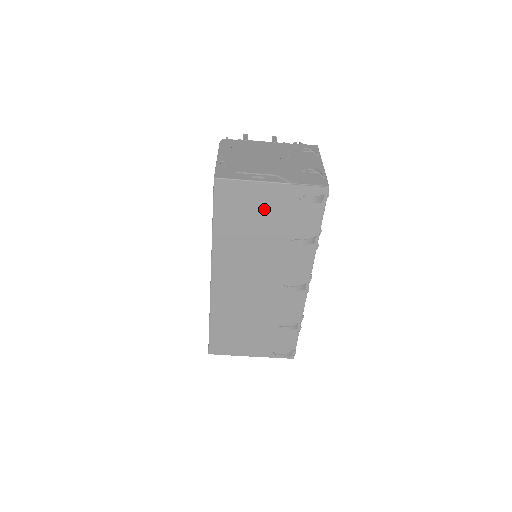
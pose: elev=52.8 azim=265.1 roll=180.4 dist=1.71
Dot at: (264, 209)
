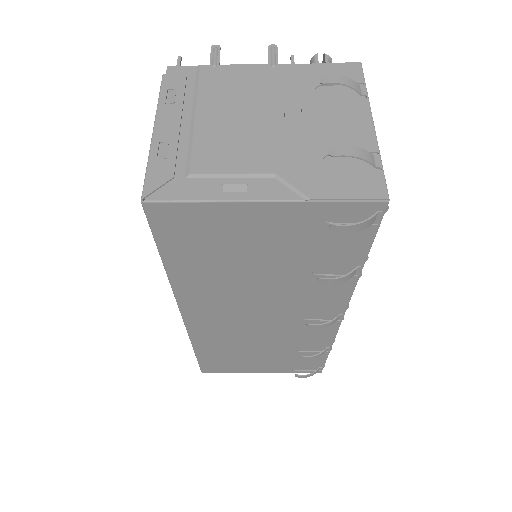
Dot at: (255, 239)
